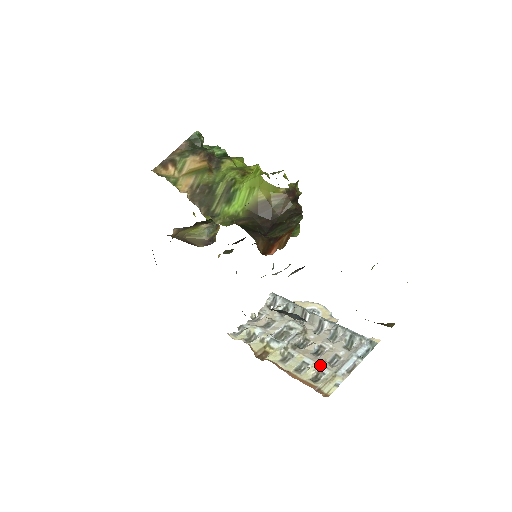
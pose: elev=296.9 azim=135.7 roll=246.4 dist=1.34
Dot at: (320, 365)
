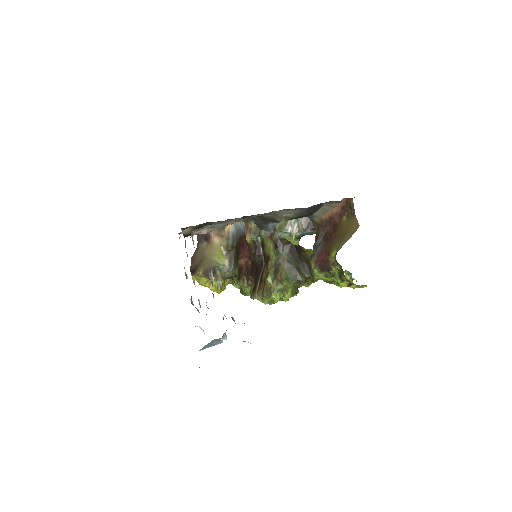
Dot at: occluded
